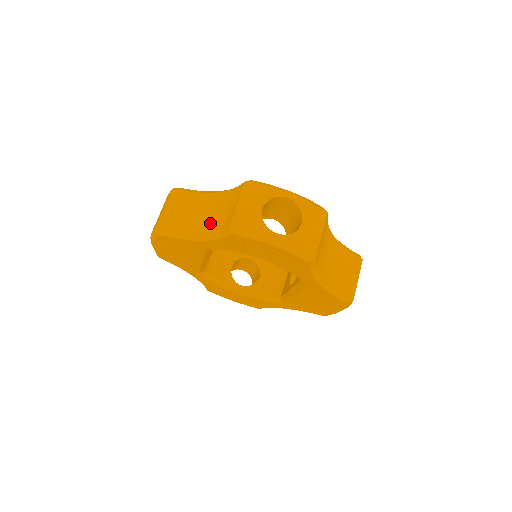
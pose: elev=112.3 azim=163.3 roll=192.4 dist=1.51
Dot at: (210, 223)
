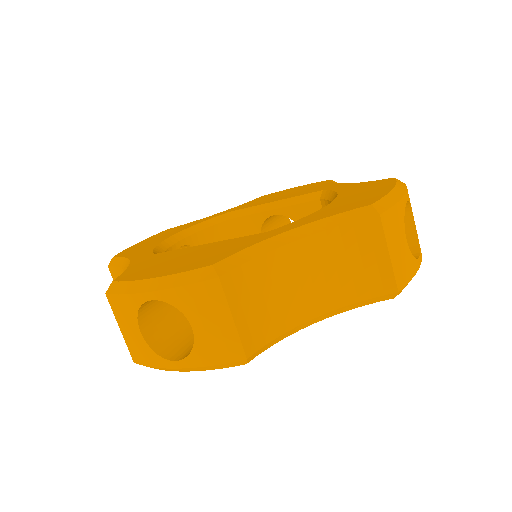
Dot at: (328, 295)
